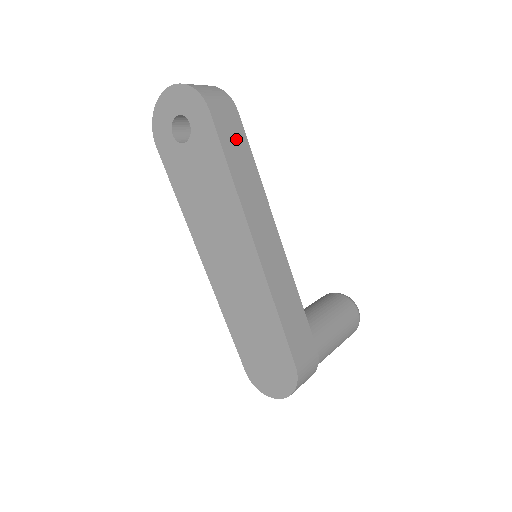
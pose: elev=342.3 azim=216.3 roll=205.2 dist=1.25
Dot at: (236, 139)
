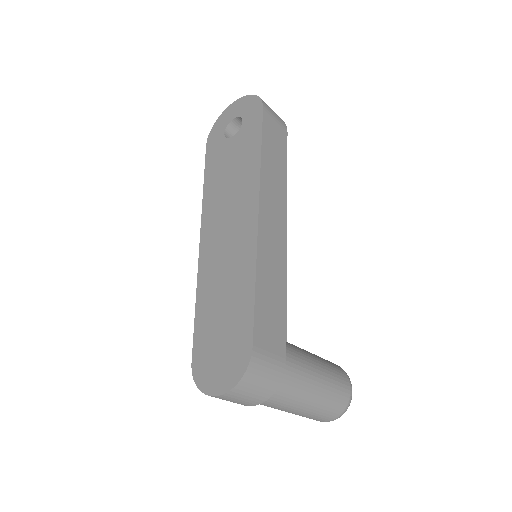
Dot at: (277, 142)
